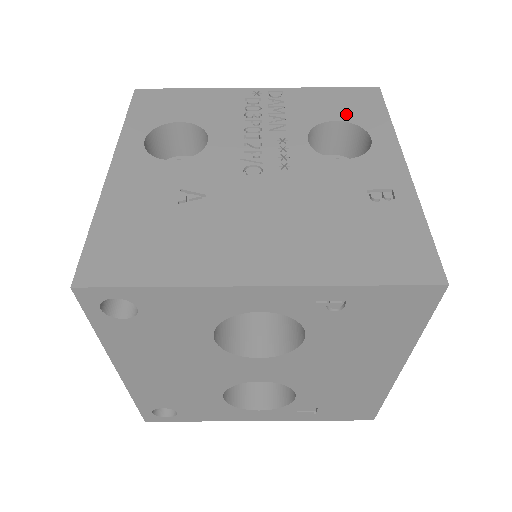
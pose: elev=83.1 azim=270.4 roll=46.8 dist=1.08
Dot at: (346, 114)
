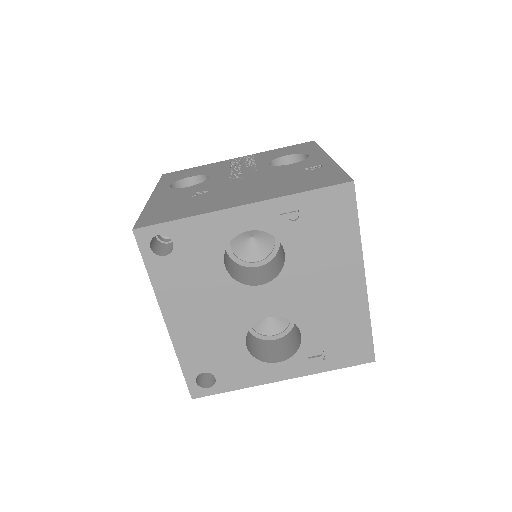
Dot at: (293, 152)
